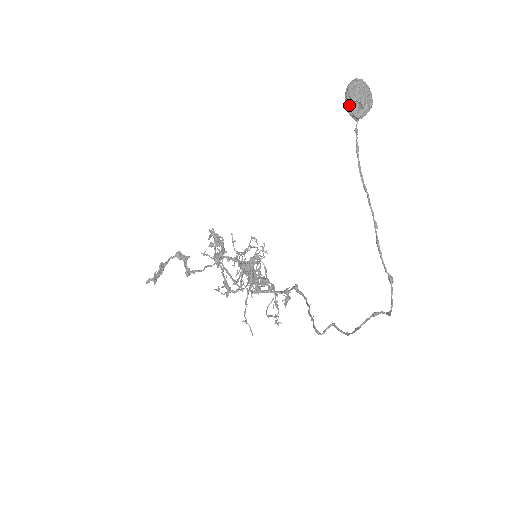
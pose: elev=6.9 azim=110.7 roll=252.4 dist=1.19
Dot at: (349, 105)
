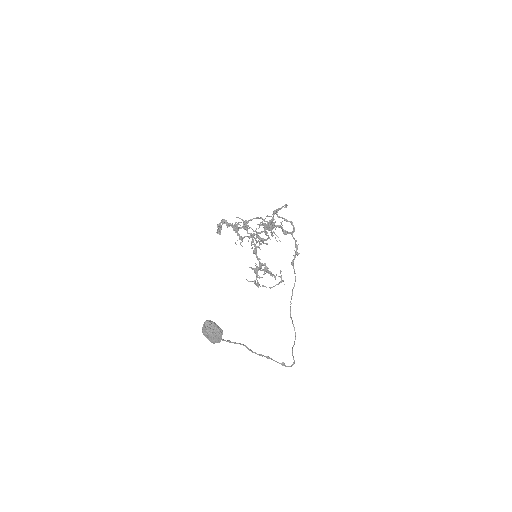
Dot at: occluded
